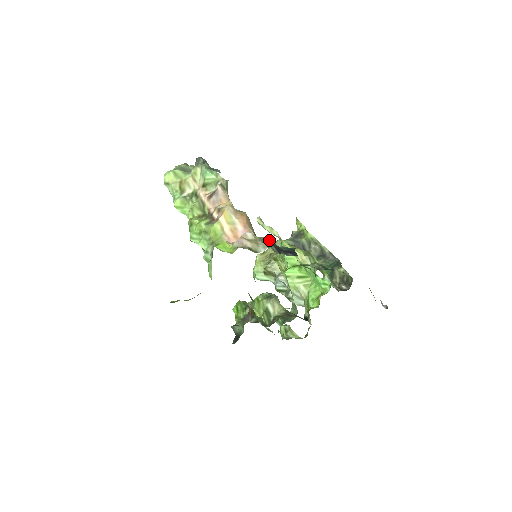
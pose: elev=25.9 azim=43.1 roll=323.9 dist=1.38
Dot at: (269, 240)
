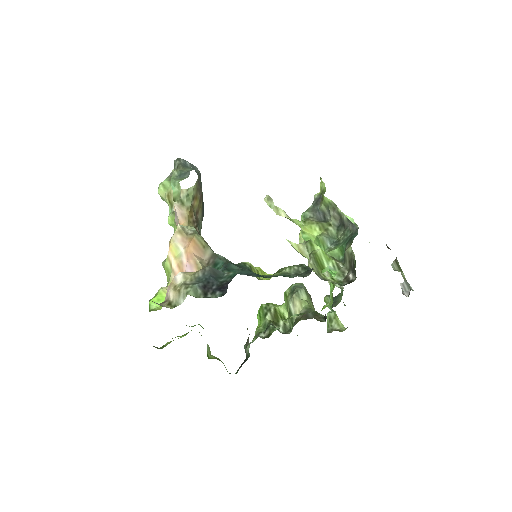
Dot at: (205, 274)
